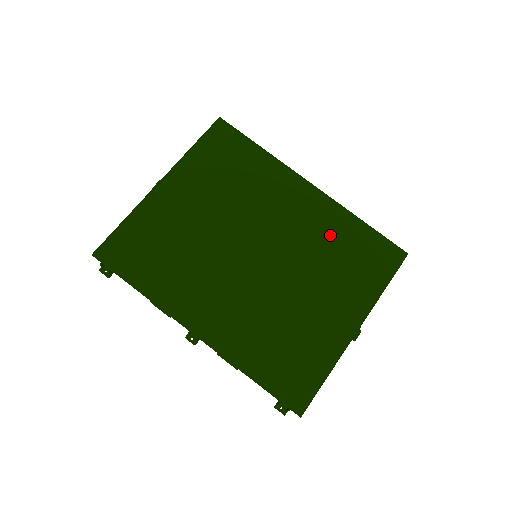
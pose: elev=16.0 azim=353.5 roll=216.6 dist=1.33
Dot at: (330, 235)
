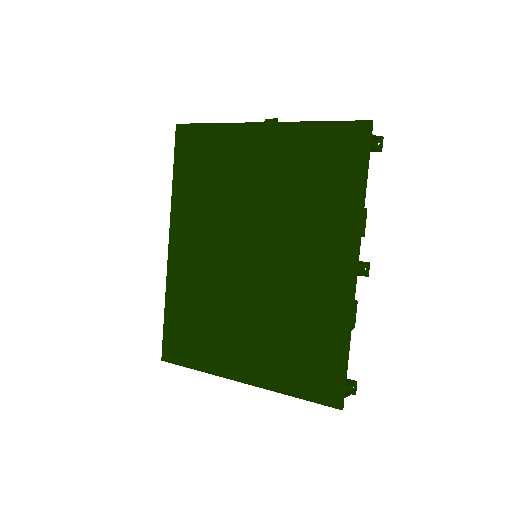
Dot at: (312, 317)
